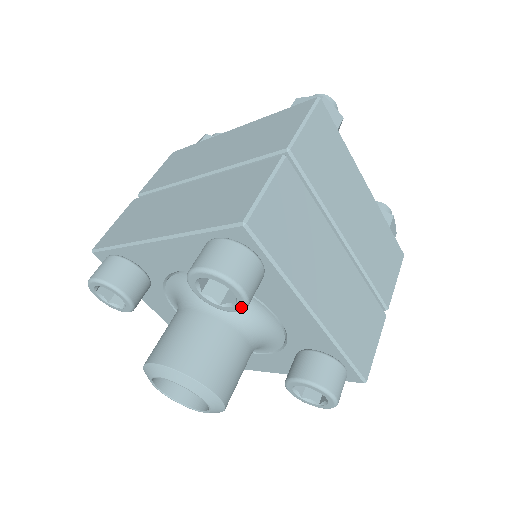
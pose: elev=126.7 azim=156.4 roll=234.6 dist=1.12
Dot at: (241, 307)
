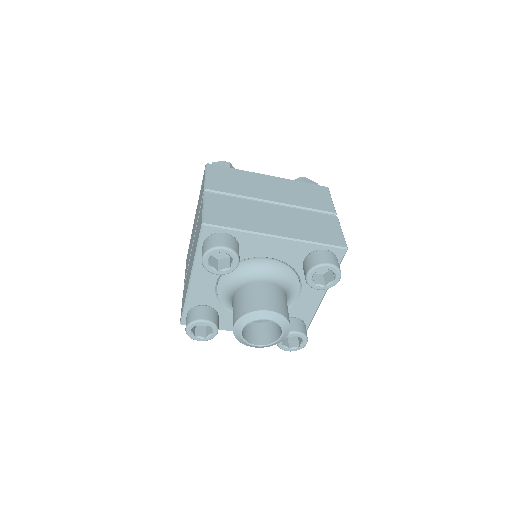
Dot at: (235, 257)
